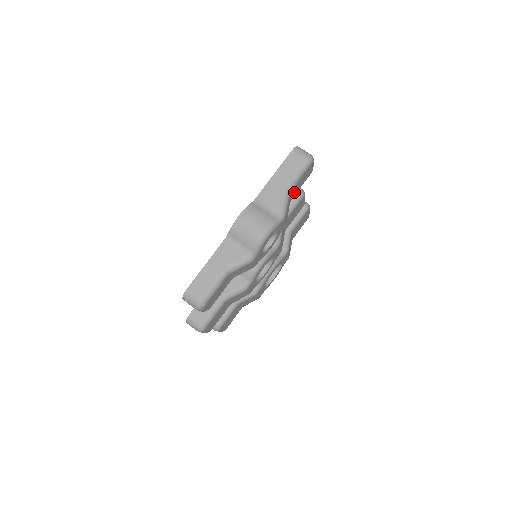
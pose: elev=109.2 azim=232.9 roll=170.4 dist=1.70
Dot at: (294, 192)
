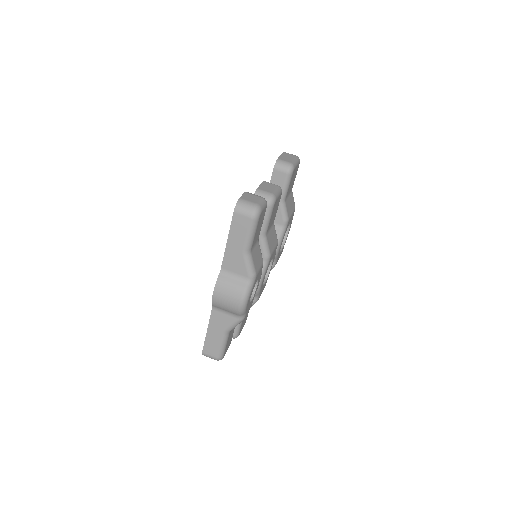
Dot at: (257, 237)
